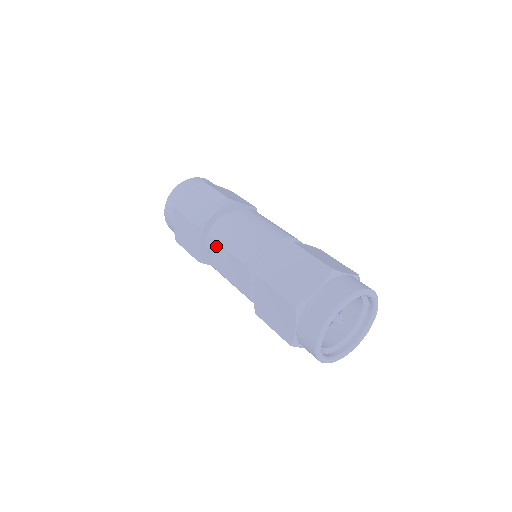
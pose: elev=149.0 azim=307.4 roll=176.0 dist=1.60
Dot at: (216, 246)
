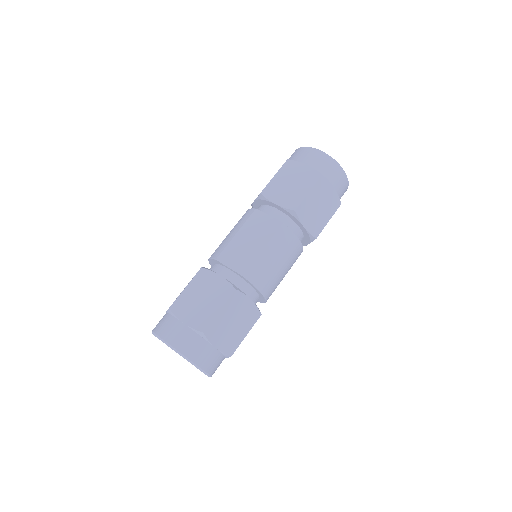
Dot at: (227, 253)
